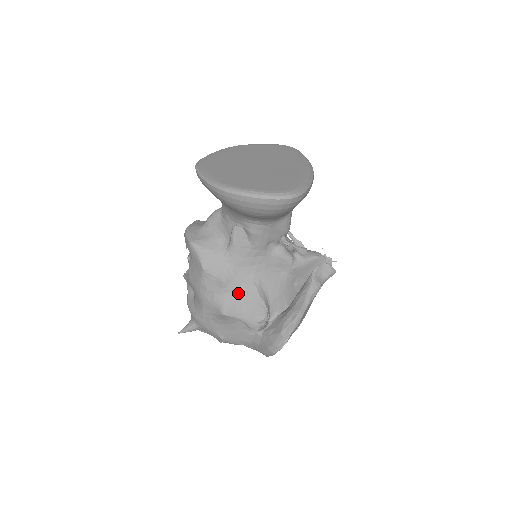
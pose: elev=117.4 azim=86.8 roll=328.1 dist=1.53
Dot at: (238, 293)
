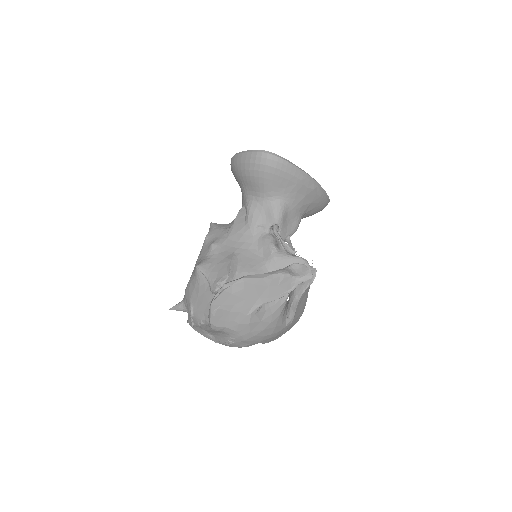
Dot at: (218, 257)
